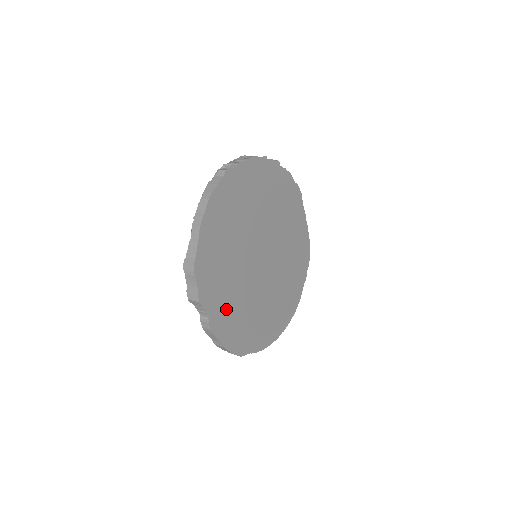
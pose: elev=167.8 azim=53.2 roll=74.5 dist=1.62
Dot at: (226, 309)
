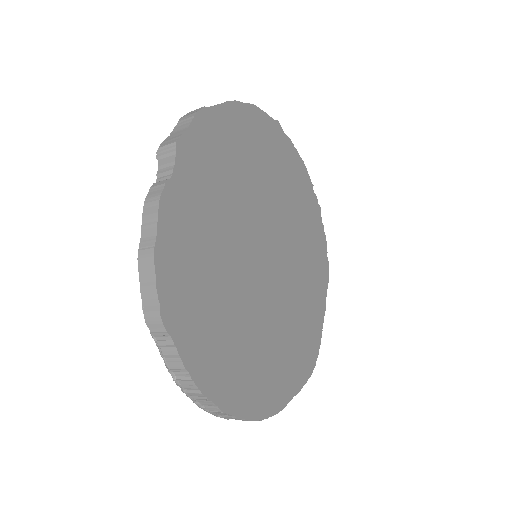
Dot at: (195, 216)
